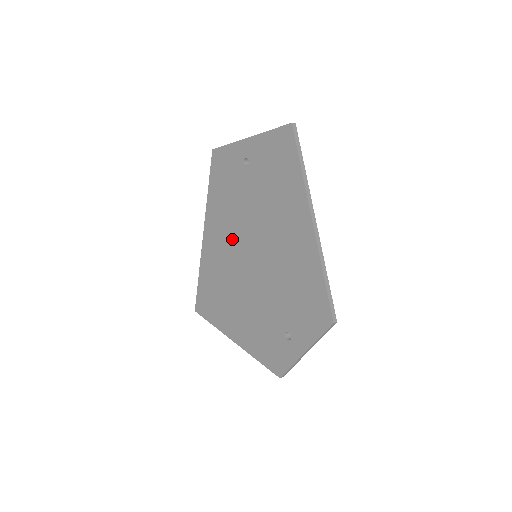
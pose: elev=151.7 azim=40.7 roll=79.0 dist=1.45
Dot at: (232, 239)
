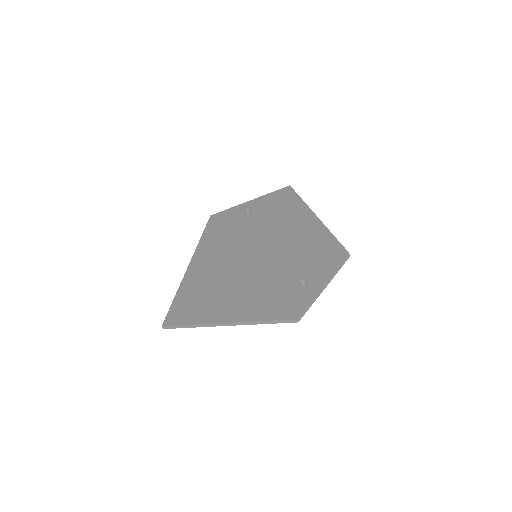
Dot at: (230, 251)
